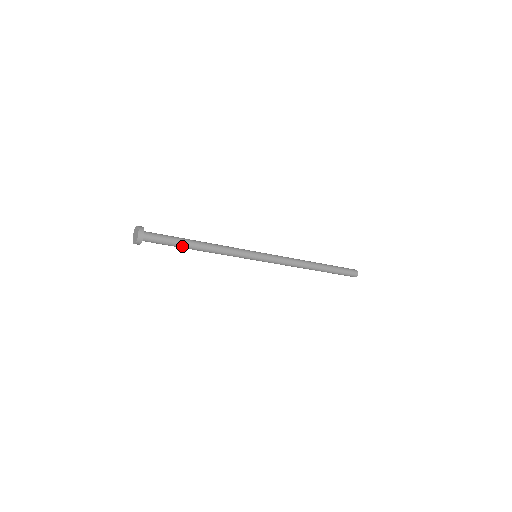
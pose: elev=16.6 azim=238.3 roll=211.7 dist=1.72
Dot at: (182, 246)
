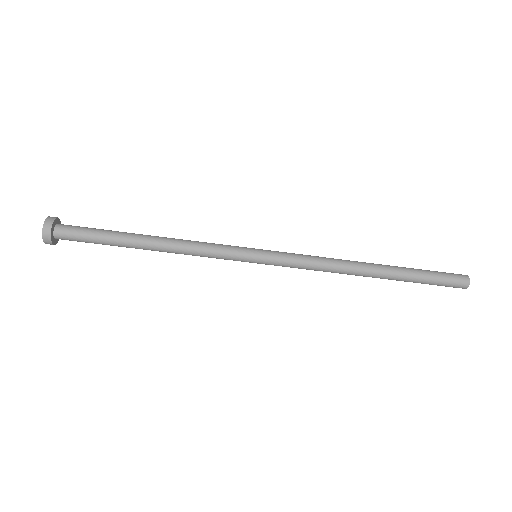
Dot at: (120, 240)
